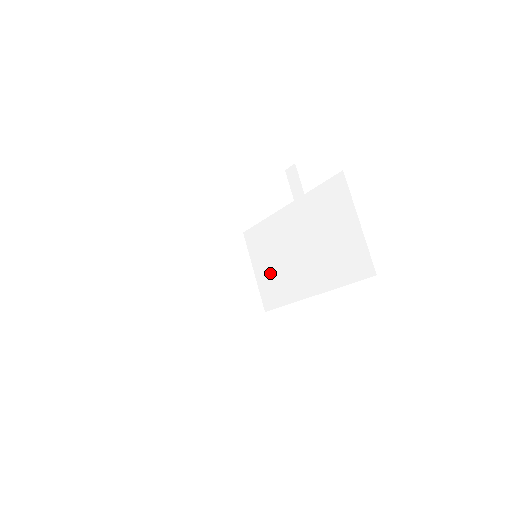
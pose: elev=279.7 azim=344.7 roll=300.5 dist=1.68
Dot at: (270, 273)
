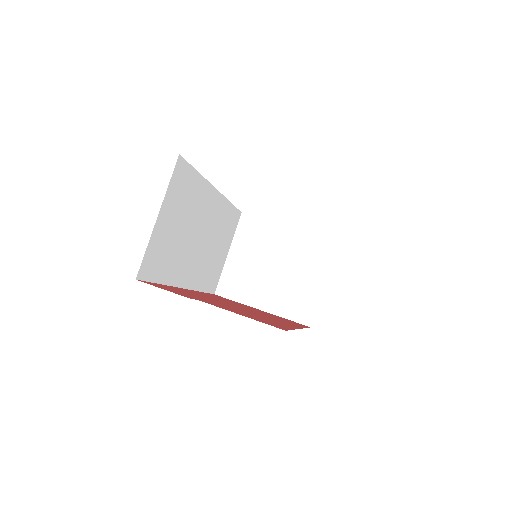
Dot at: occluded
